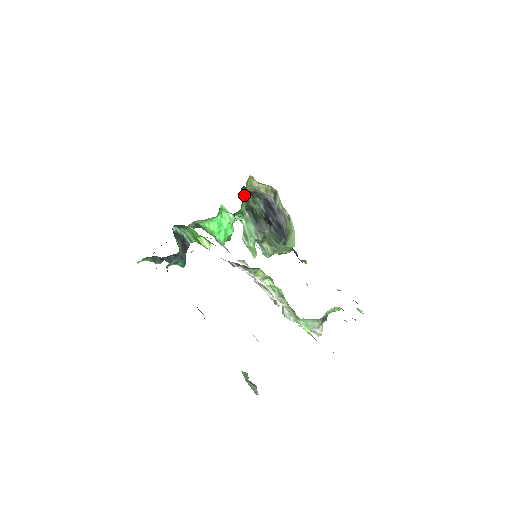
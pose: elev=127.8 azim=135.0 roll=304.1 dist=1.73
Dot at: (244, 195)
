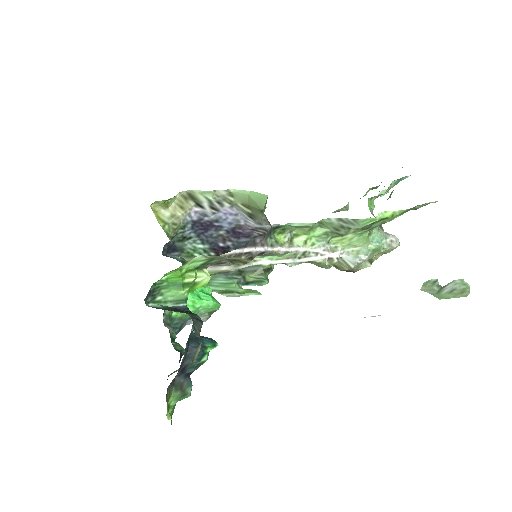
Dot at: occluded
